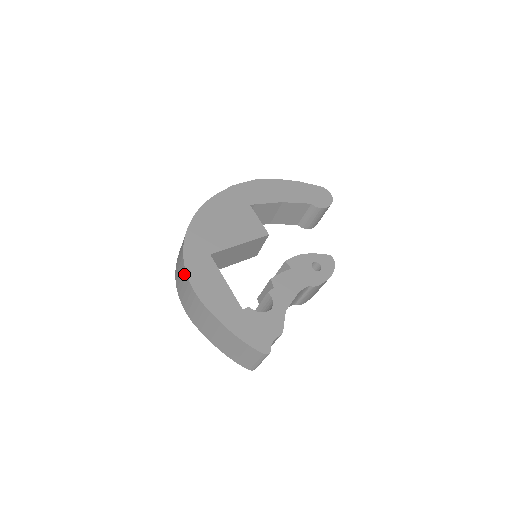
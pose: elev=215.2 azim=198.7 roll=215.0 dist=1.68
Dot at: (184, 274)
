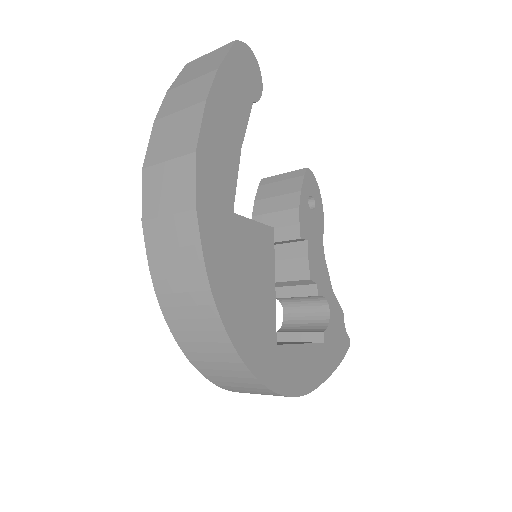
Dot at: occluded
